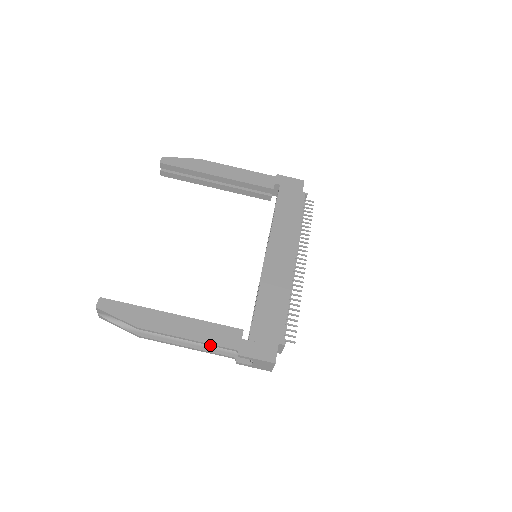
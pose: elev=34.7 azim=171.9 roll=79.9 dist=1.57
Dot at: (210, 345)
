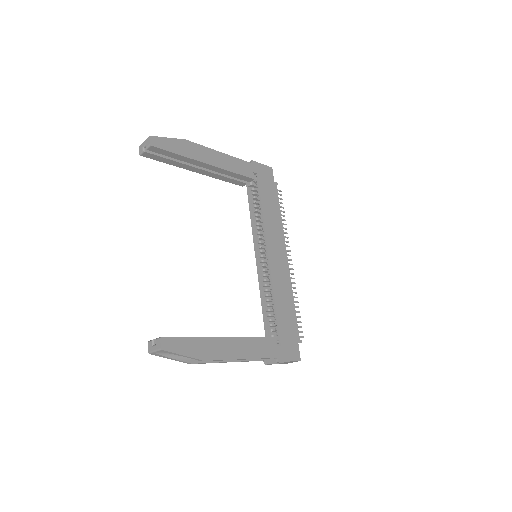
Dot at: occluded
